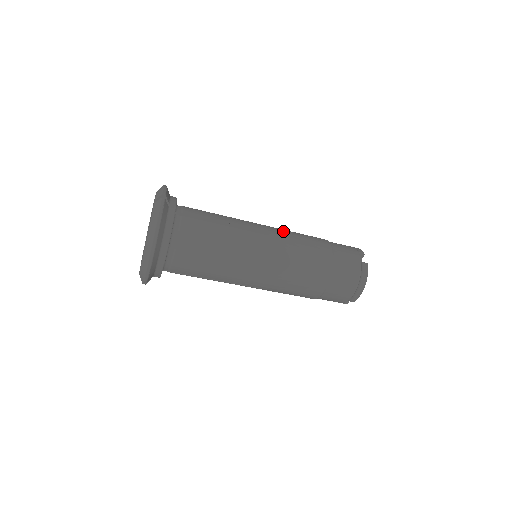
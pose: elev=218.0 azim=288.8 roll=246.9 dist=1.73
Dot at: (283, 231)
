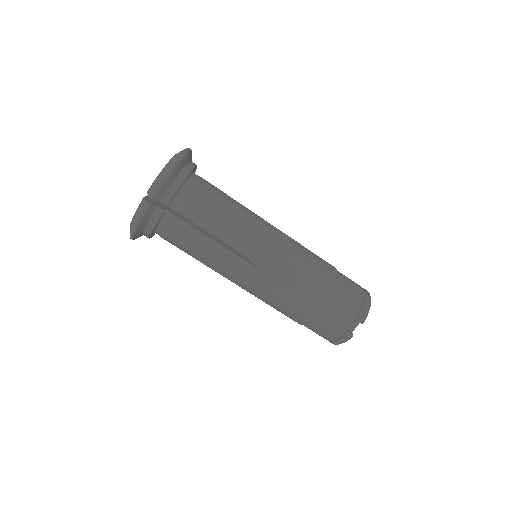
Dot at: occluded
